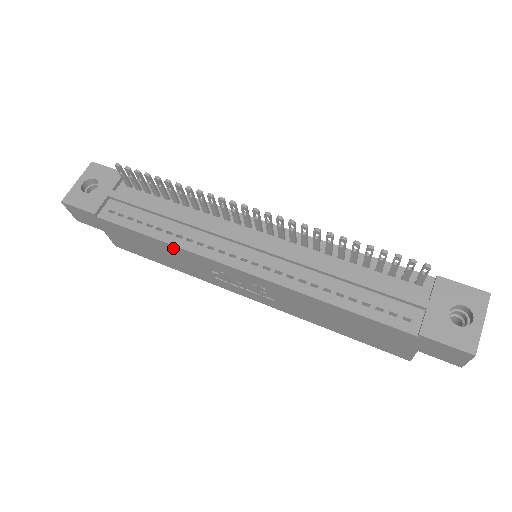
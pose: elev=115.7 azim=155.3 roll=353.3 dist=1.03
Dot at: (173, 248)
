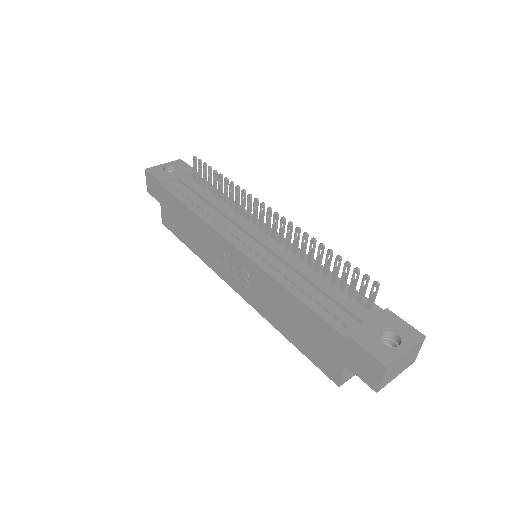
Dot at: (199, 221)
